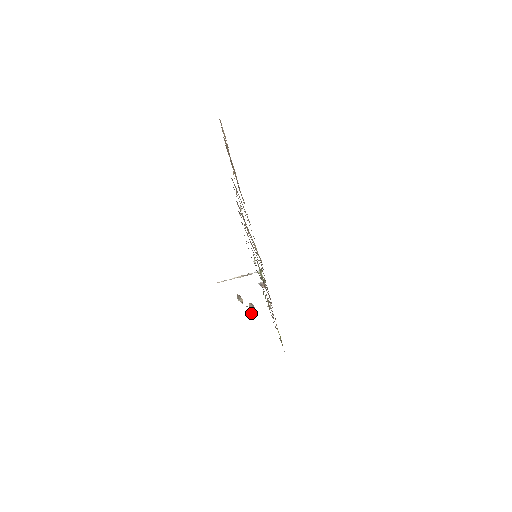
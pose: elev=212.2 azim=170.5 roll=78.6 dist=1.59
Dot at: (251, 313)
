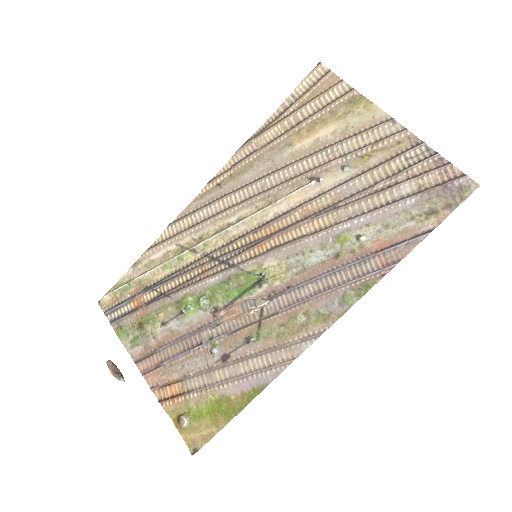
Dot at: (117, 377)
